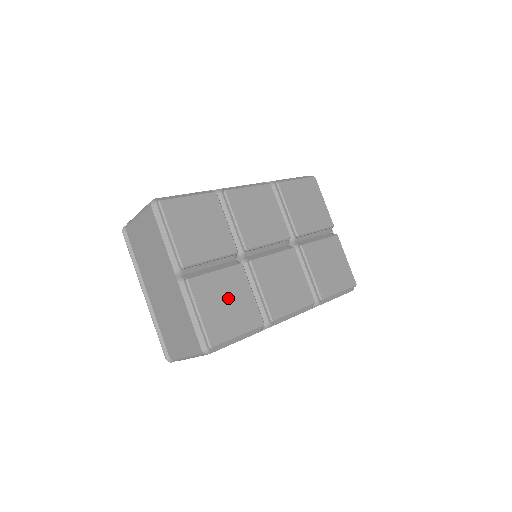
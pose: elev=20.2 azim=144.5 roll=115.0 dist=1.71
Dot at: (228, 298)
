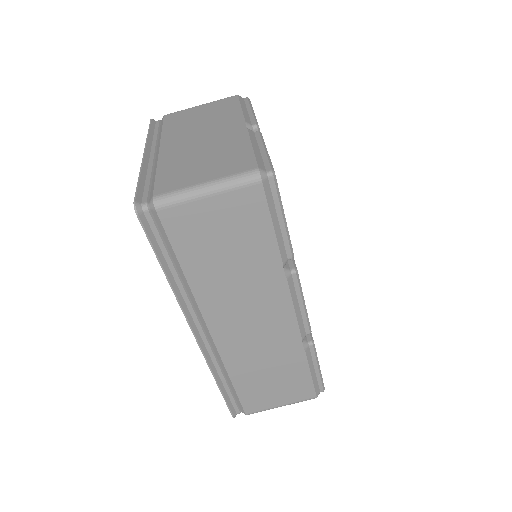
Dot at: occluded
